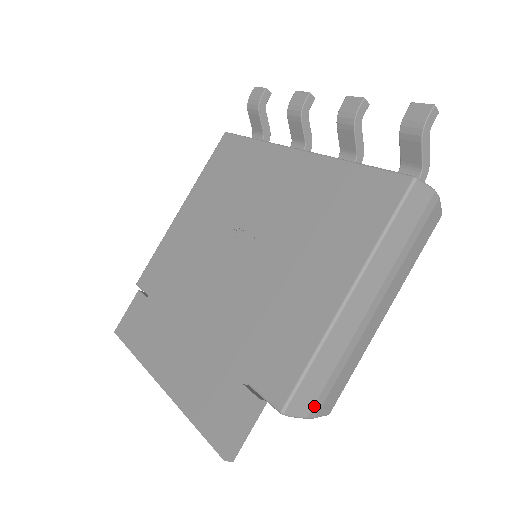
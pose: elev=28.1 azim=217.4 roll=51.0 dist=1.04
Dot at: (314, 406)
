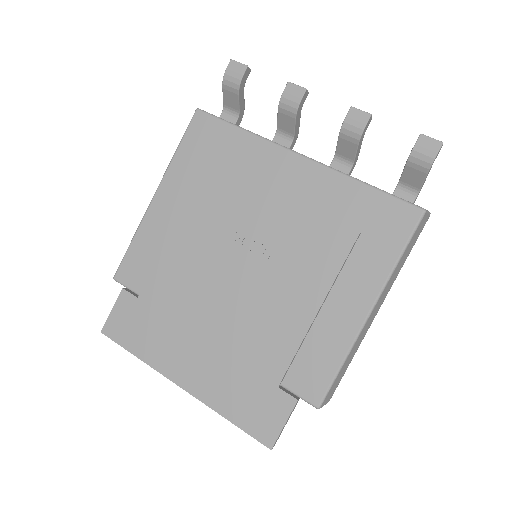
Dot at: occluded
